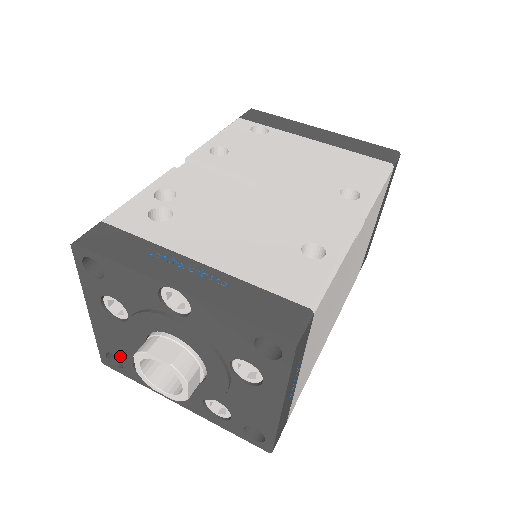
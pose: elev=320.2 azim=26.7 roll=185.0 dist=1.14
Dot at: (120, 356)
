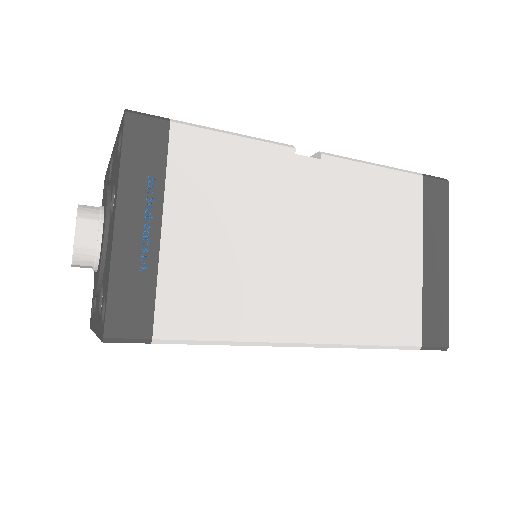
Dot at: occluded
